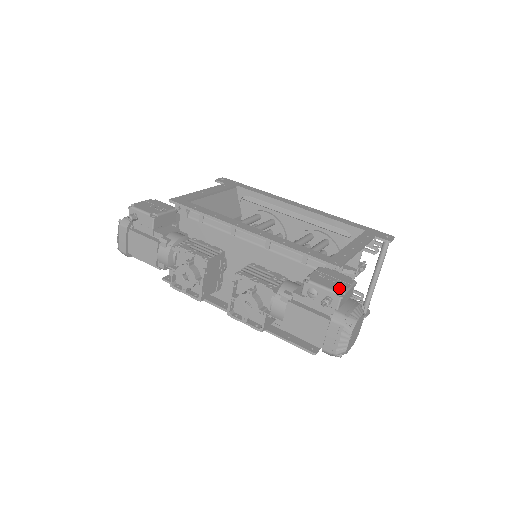
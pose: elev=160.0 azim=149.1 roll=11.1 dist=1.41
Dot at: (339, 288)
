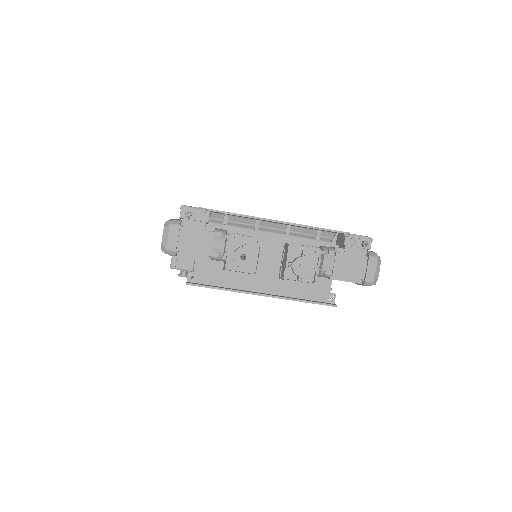
Dot at: occluded
